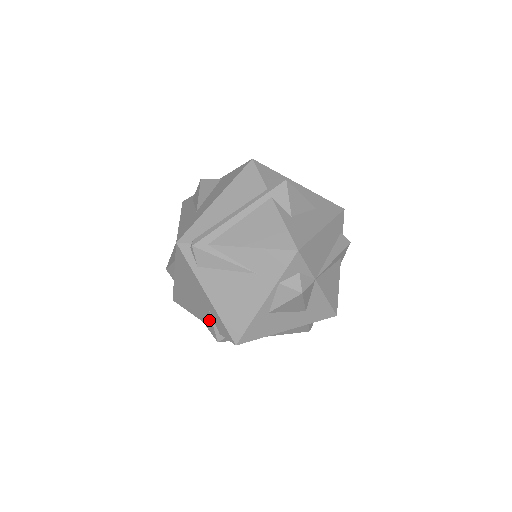
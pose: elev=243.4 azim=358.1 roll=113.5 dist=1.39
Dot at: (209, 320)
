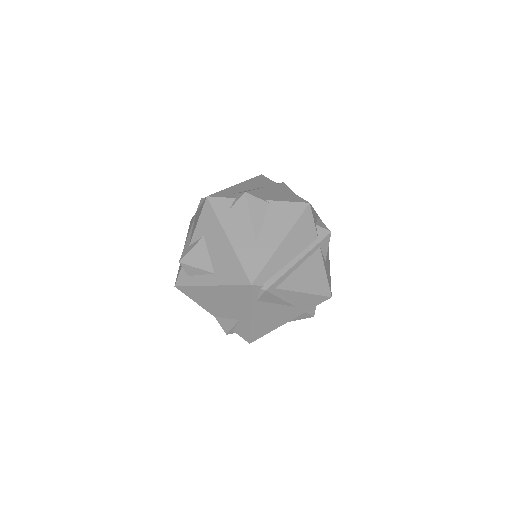
Dot at: (230, 323)
